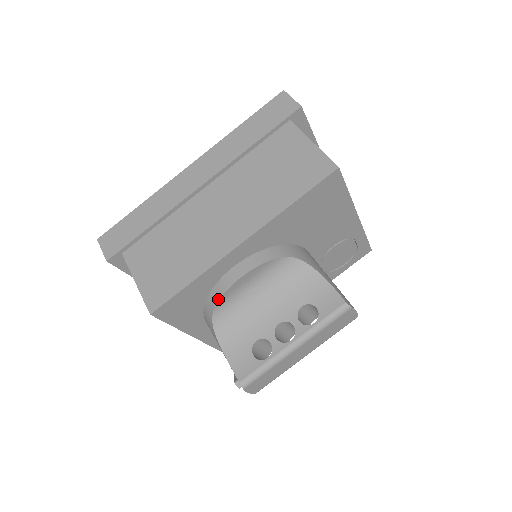
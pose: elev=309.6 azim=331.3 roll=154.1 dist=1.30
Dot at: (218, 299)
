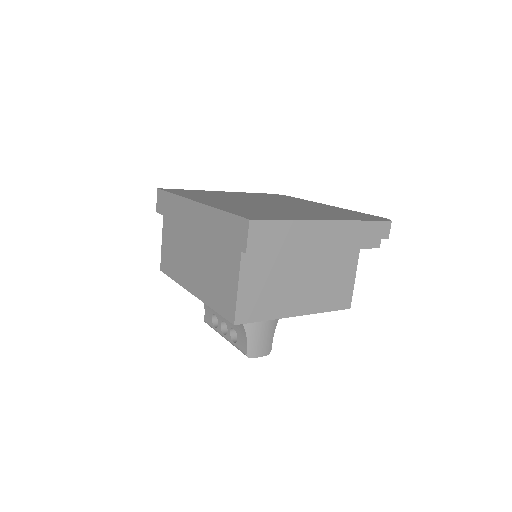
Dot at: occluded
